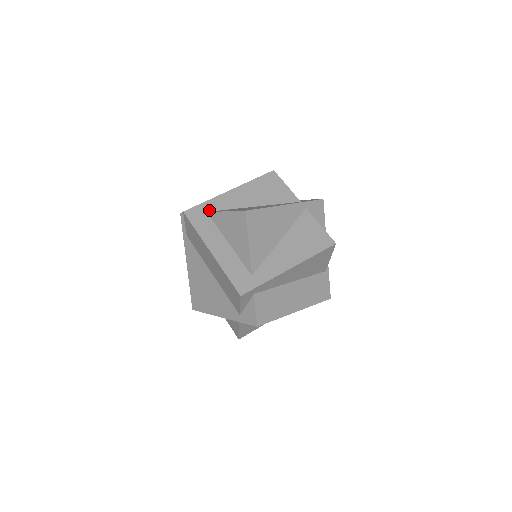
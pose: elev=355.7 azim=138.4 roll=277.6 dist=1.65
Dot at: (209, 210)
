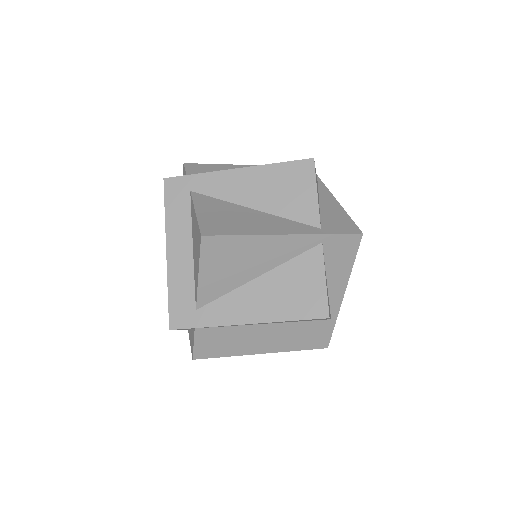
Dot at: (194, 189)
